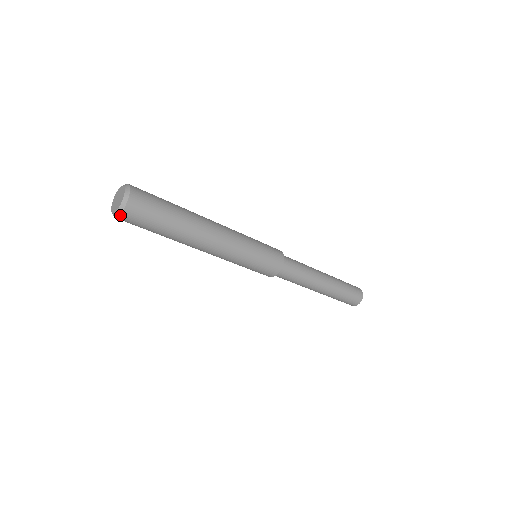
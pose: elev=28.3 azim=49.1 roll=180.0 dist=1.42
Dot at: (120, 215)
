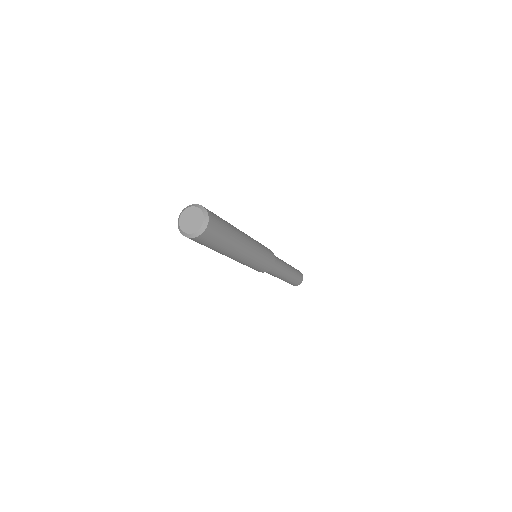
Dot at: (196, 237)
